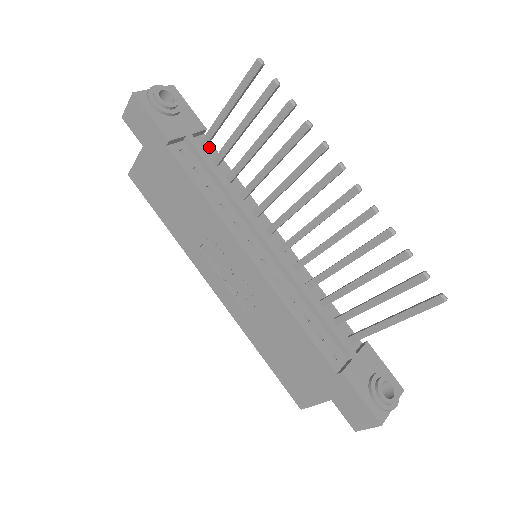
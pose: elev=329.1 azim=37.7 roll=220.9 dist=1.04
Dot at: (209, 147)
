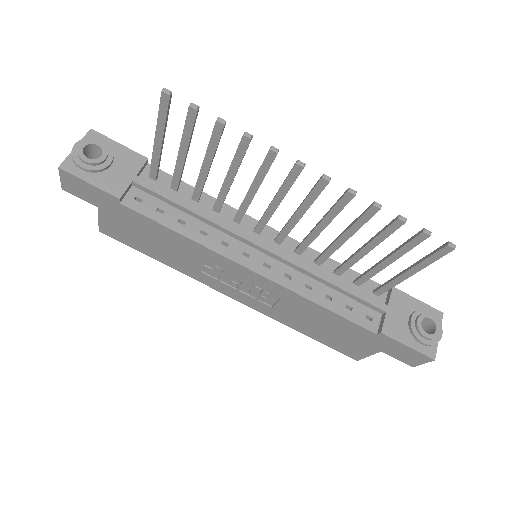
Dot at: (160, 175)
